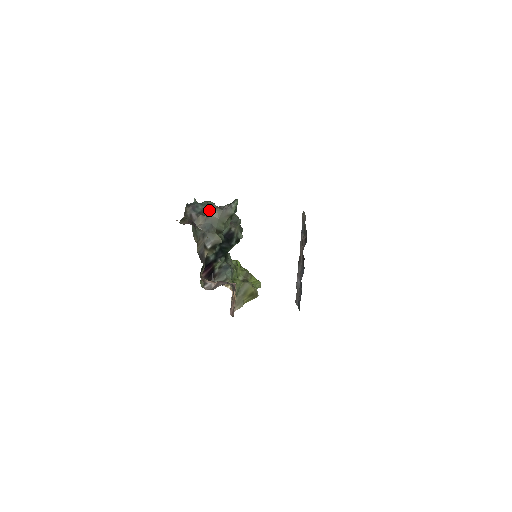
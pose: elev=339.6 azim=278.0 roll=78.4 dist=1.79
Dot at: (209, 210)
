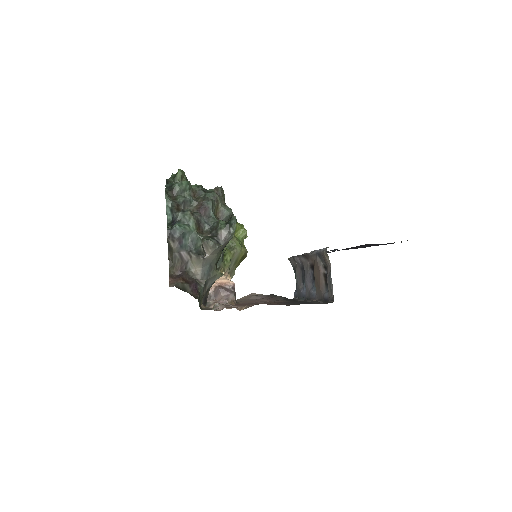
Dot at: (204, 247)
